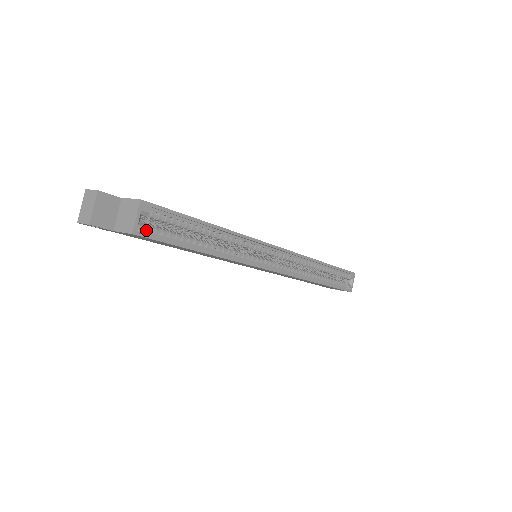
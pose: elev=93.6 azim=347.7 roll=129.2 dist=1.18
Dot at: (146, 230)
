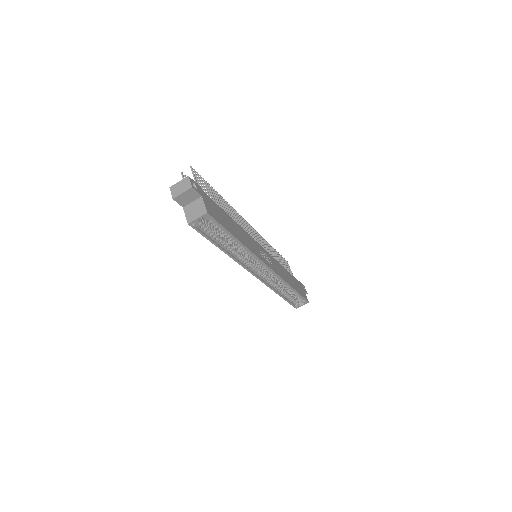
Dot at: (198, 223)
